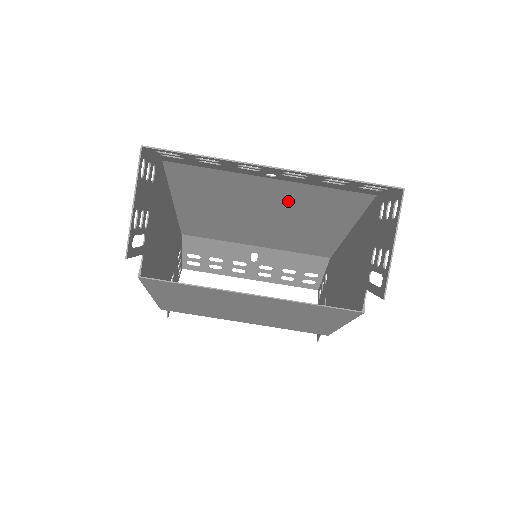
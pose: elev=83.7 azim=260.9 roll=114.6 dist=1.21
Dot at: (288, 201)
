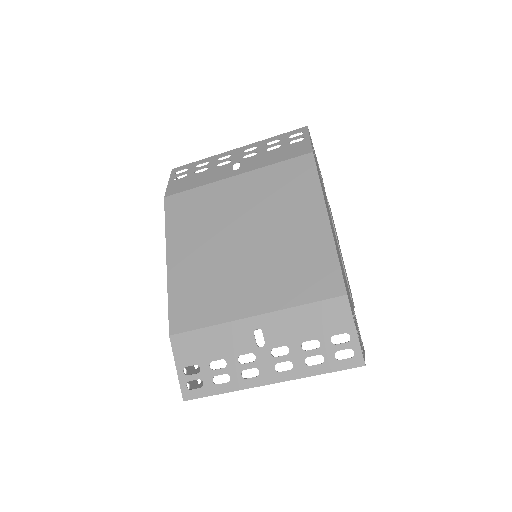
Dot at: (269, 276)
